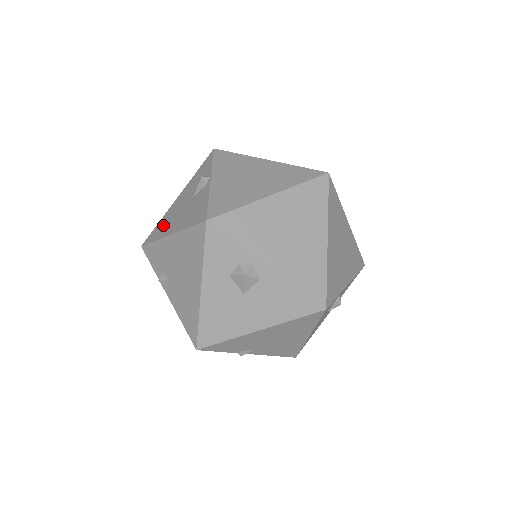
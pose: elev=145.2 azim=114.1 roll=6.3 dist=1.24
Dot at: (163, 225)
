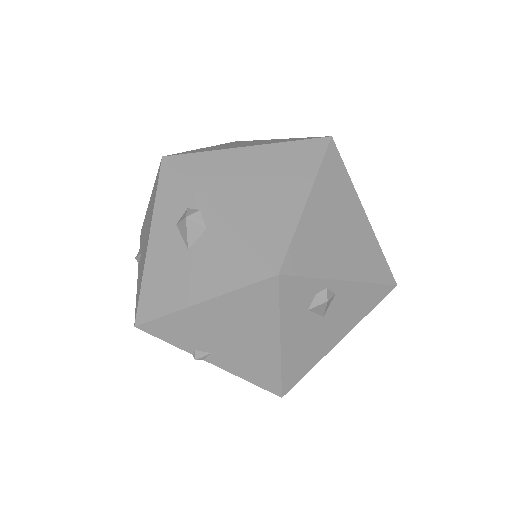
Dot at: occluded
